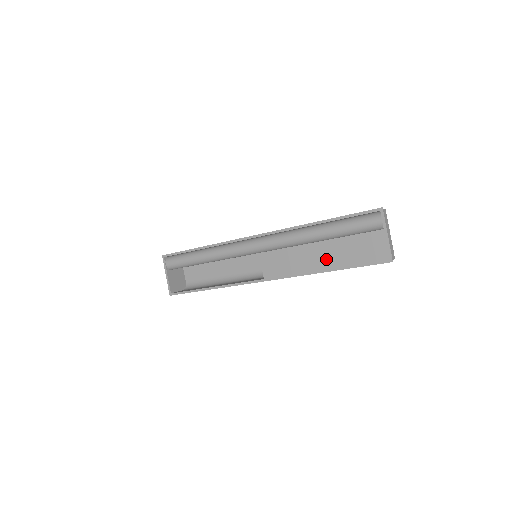
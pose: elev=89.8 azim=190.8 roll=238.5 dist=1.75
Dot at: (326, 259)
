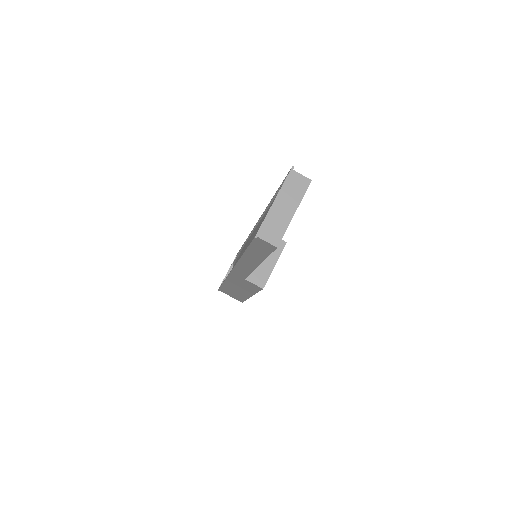
Dot at: (248, 242)
